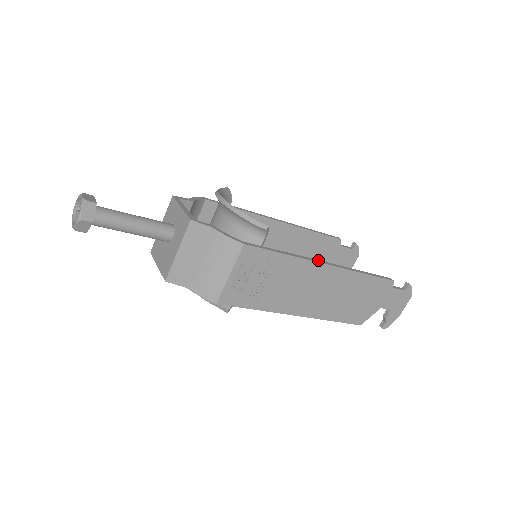
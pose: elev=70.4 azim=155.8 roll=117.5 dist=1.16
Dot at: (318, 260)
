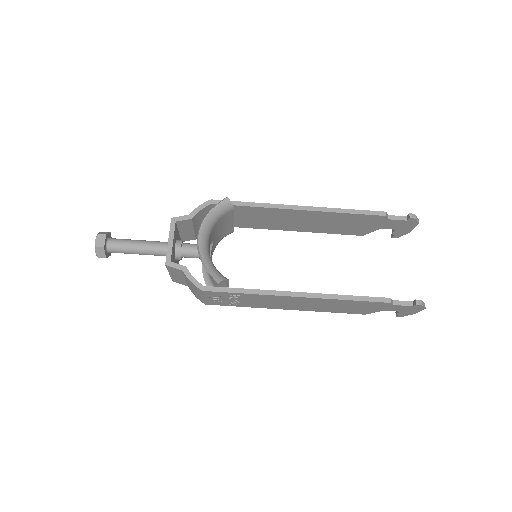
Dot at: (287, 291)
